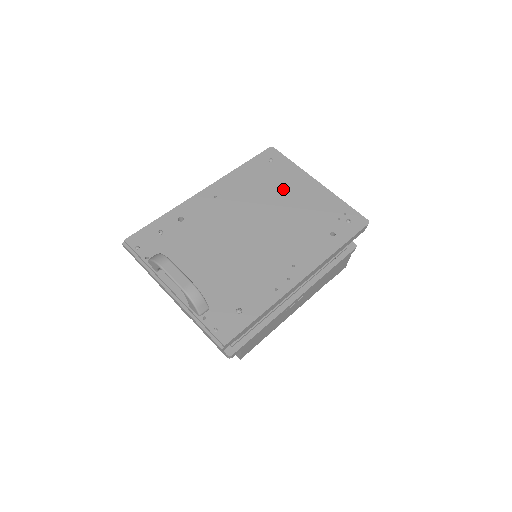
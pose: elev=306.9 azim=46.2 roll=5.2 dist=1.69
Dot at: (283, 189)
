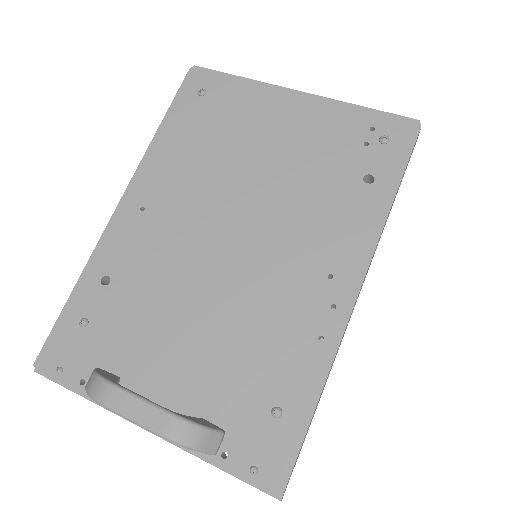
Dot at: (246, 136)
